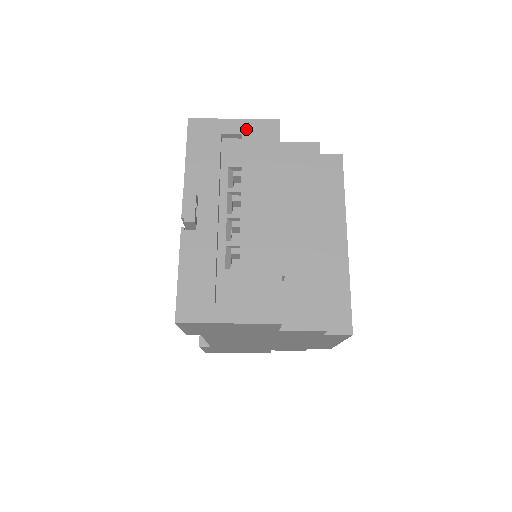
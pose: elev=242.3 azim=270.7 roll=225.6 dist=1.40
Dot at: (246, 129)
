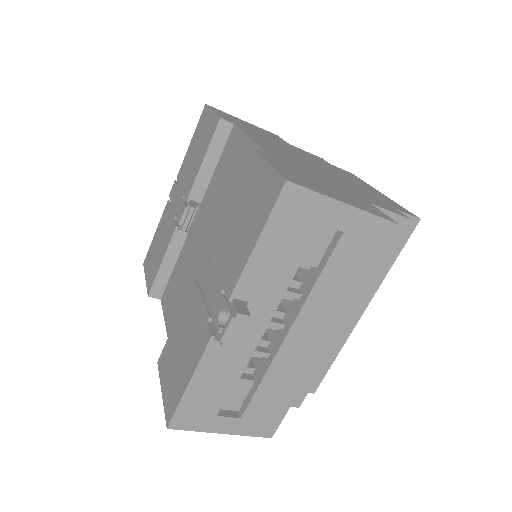
Dot at: (352, 225)
